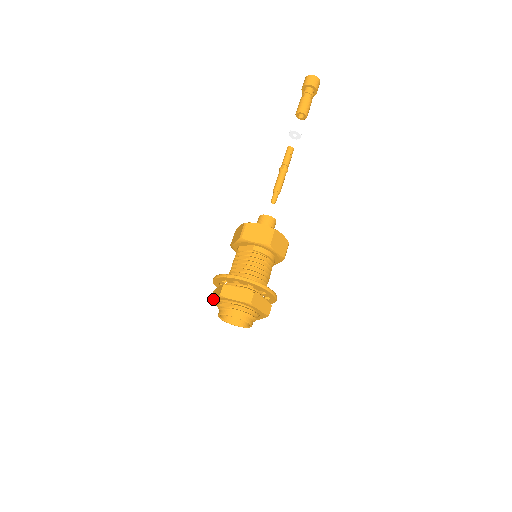
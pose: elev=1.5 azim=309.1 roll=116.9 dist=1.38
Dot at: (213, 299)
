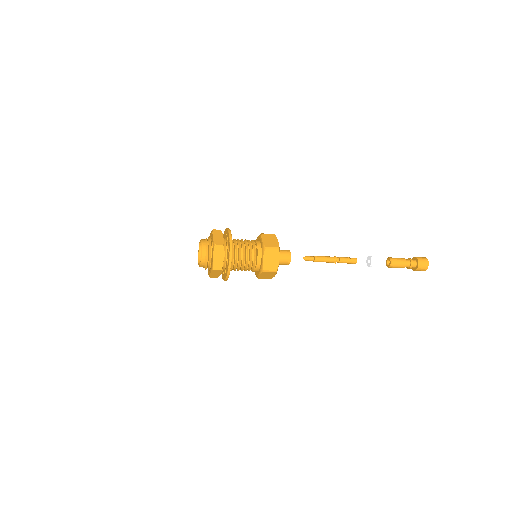
Dot at: occluded
